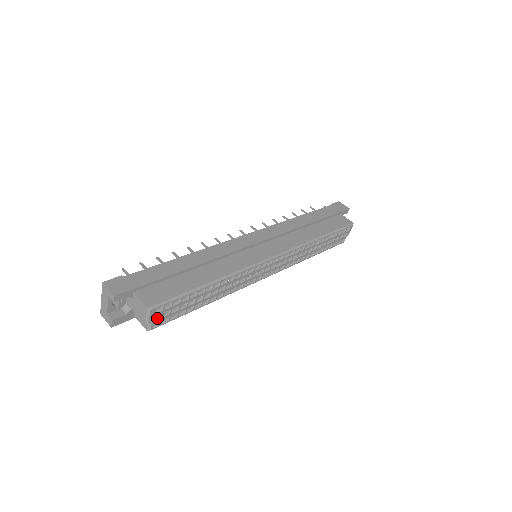
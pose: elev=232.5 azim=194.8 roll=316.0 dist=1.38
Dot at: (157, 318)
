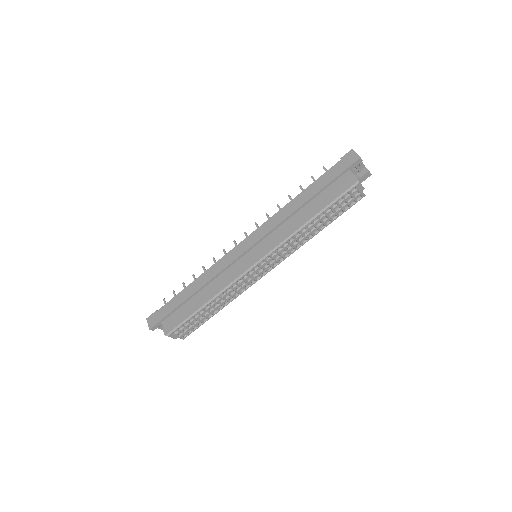
Dot at: (181, 334)
